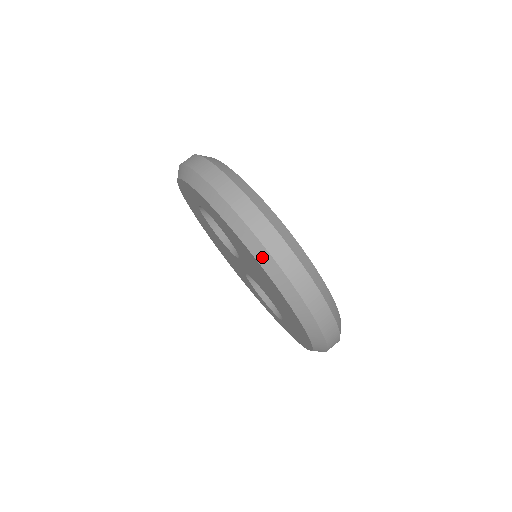
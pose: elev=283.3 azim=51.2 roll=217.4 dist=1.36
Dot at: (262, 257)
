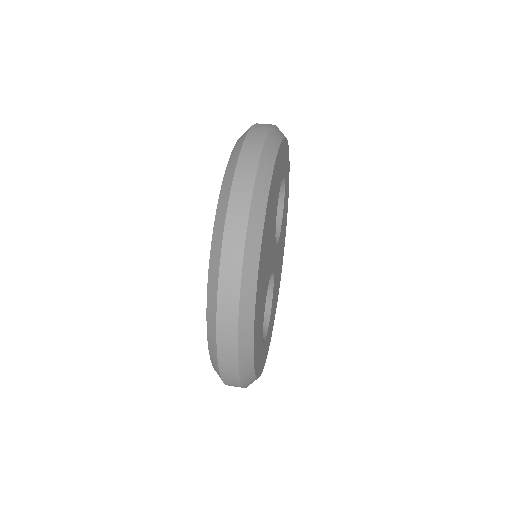
Dot at: (229, 173)
